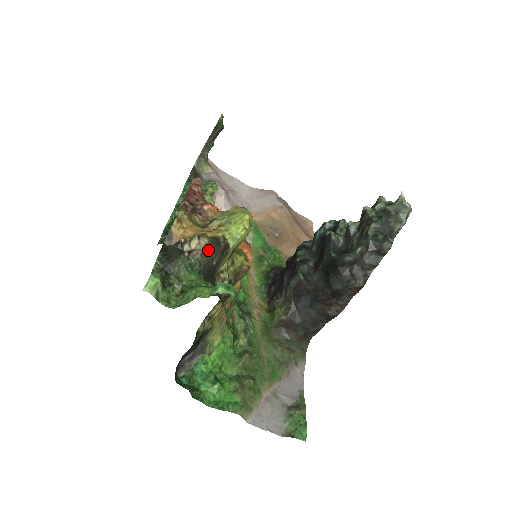
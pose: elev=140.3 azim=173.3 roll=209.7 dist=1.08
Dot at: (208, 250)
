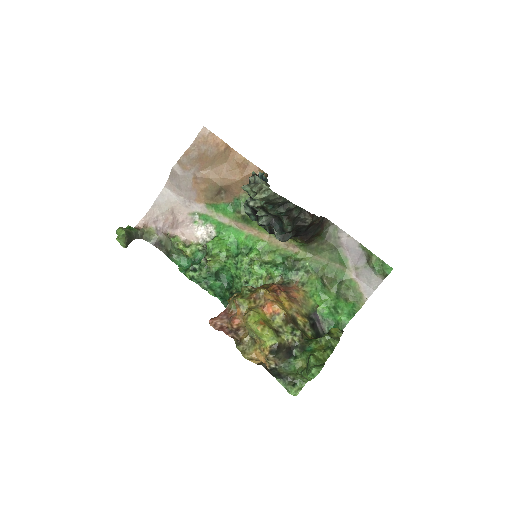
Dot at: (277, 357)
